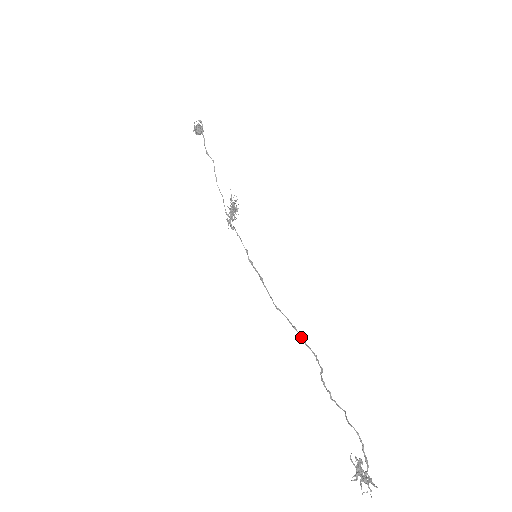
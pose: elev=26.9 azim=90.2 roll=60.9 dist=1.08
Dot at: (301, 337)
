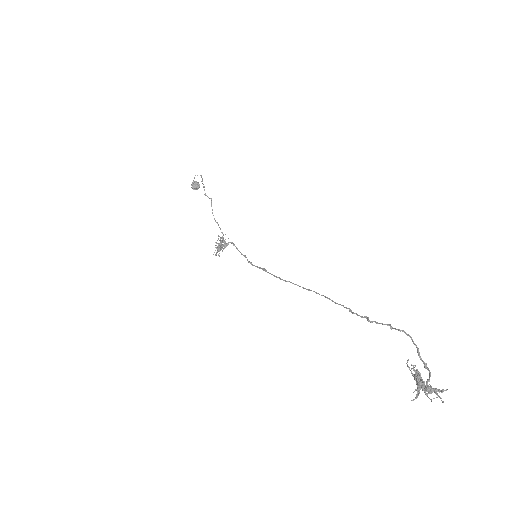
Dot at: (319, 294)
